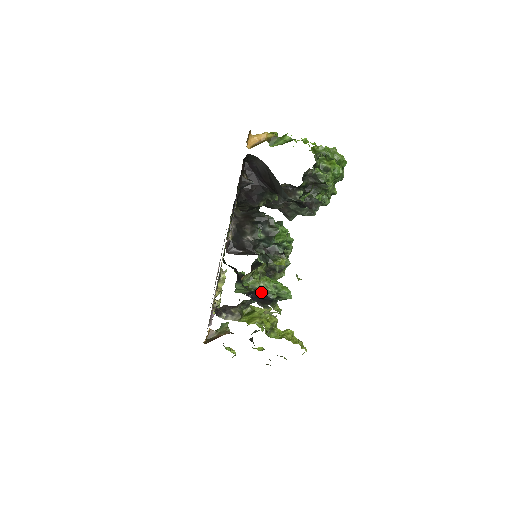
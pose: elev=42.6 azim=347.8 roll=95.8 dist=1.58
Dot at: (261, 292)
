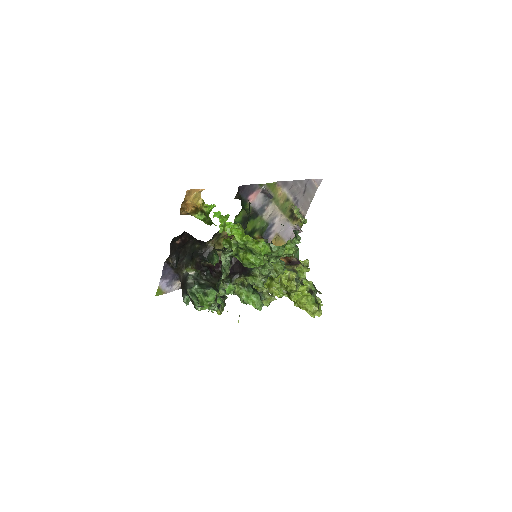
Dot at: occluded
